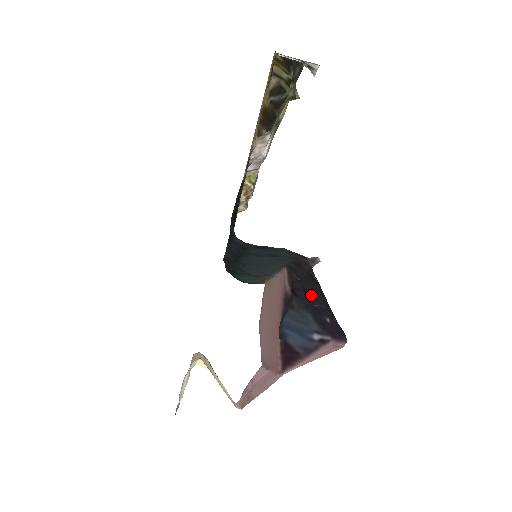
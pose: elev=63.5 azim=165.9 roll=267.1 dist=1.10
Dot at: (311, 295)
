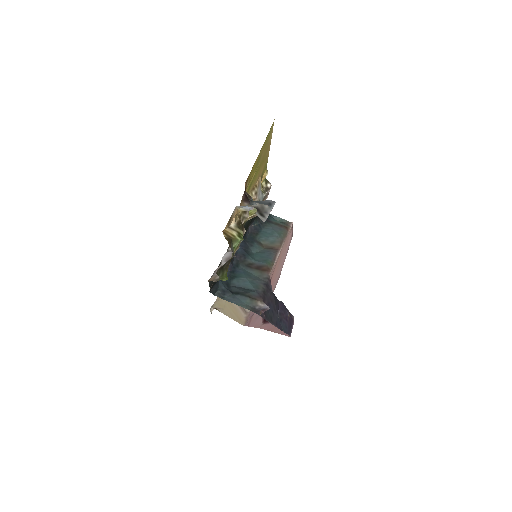
Dot at: (276, 305)
